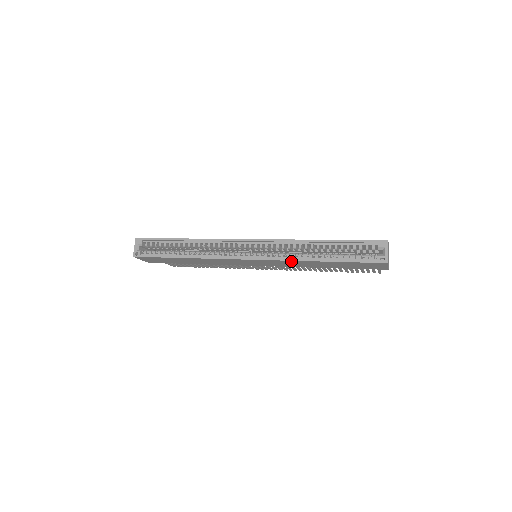
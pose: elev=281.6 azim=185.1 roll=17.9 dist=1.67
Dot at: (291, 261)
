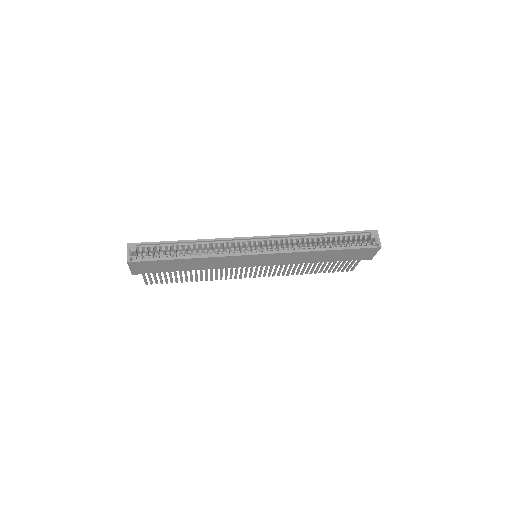
Dot at: (299, 253)
